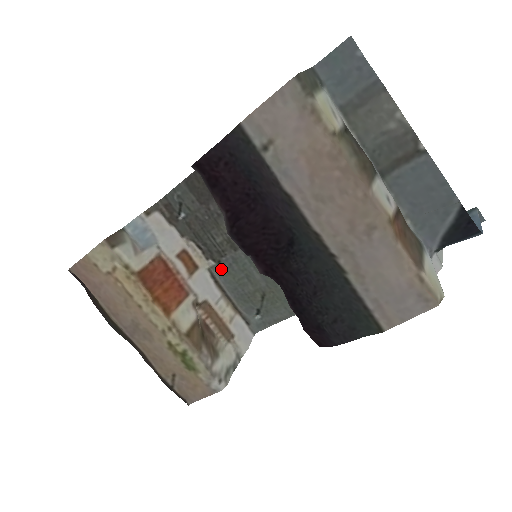
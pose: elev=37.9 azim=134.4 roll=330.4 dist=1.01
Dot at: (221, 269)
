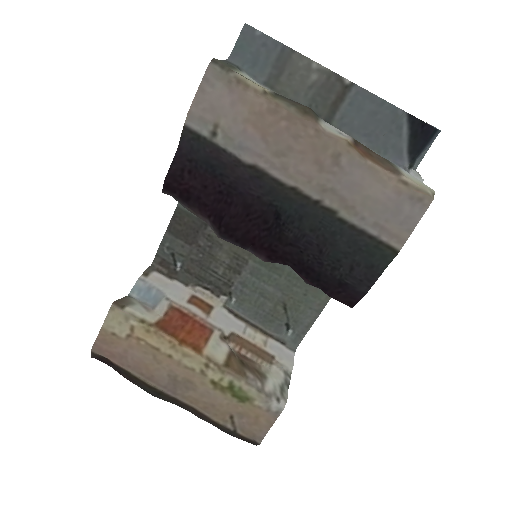
Dot at: (235, 300)
